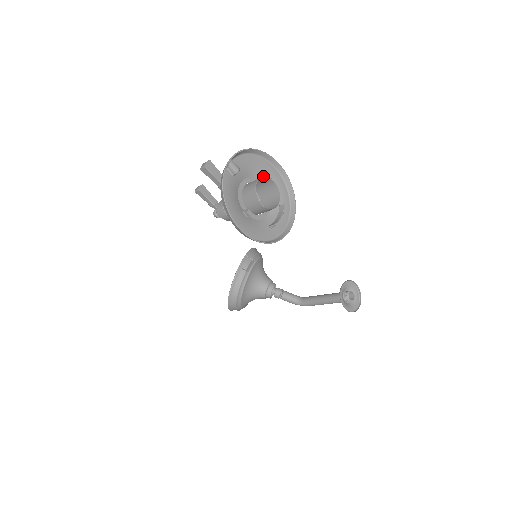
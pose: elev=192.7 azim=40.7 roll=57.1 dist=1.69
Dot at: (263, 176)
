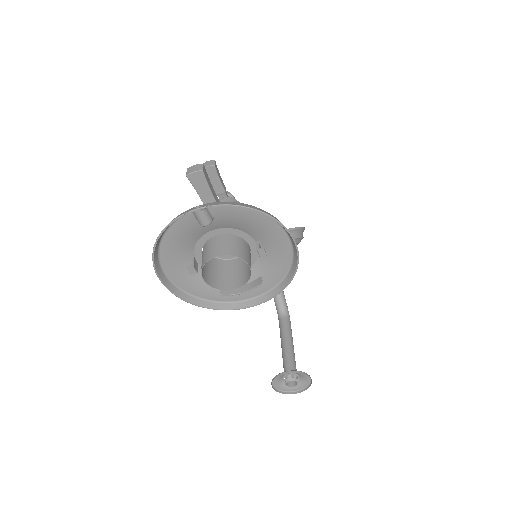
Dot at: (262, 237)
